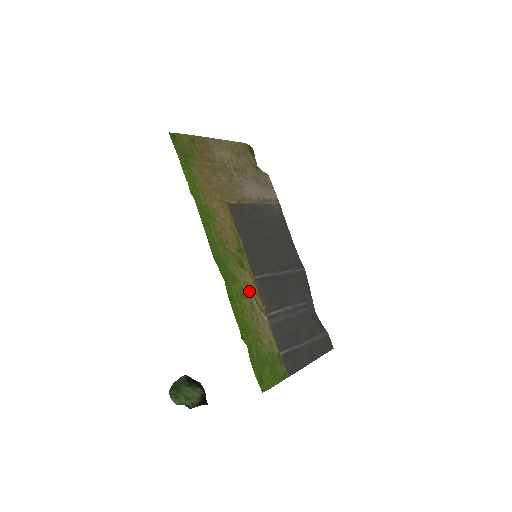
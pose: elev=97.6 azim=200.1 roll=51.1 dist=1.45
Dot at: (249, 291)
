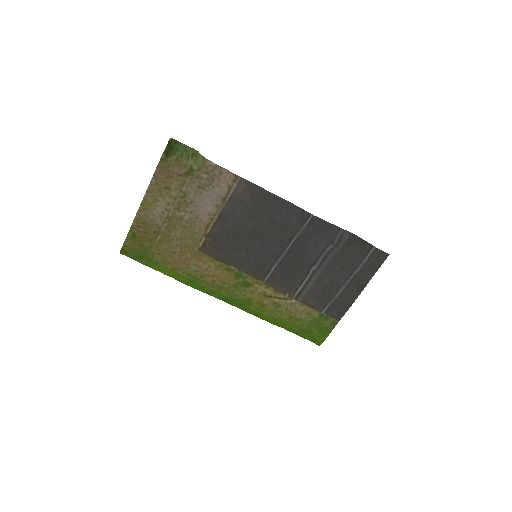
Dot at: (266, 297)
